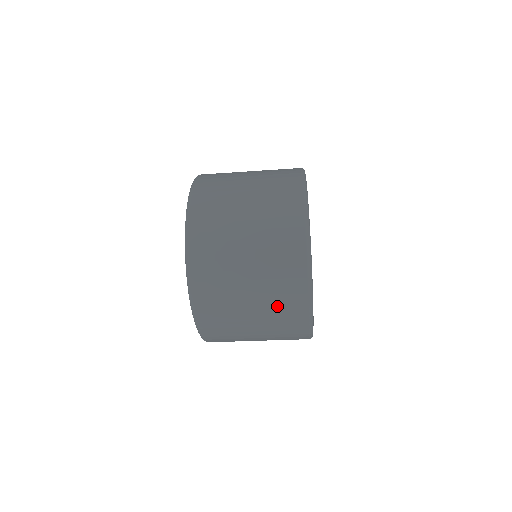
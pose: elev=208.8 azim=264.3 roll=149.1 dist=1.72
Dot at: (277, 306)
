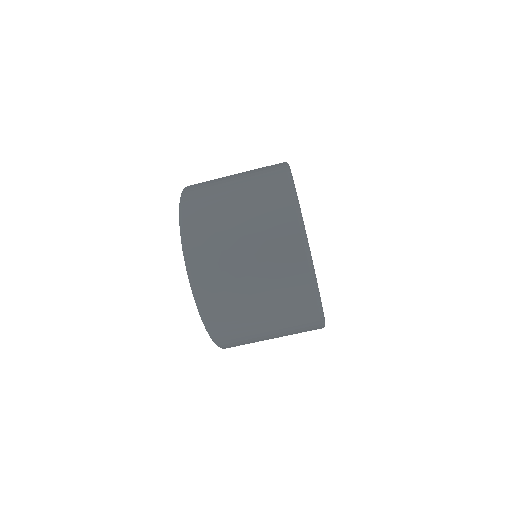
Dot at: (274, 260)
